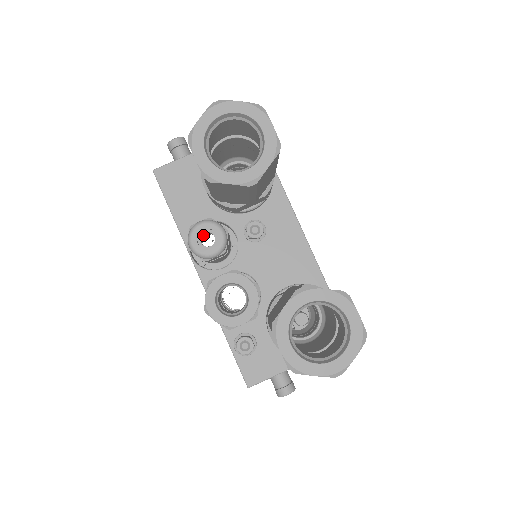
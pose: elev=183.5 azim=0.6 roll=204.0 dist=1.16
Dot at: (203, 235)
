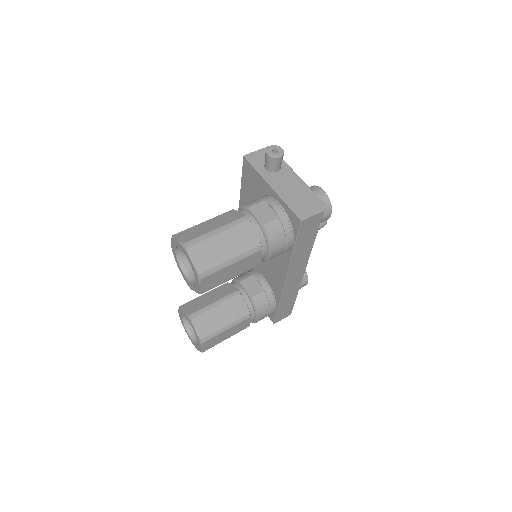
Dot at: occluded
